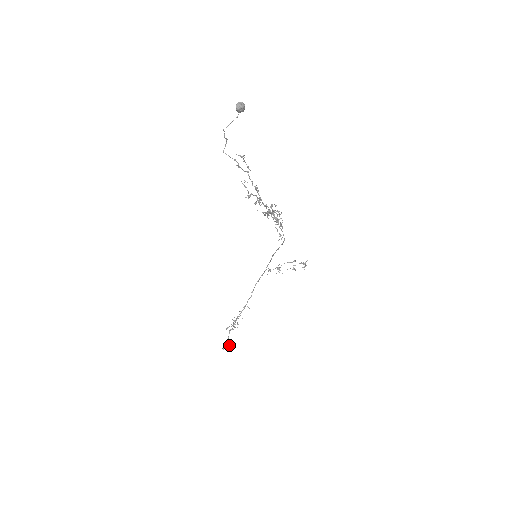
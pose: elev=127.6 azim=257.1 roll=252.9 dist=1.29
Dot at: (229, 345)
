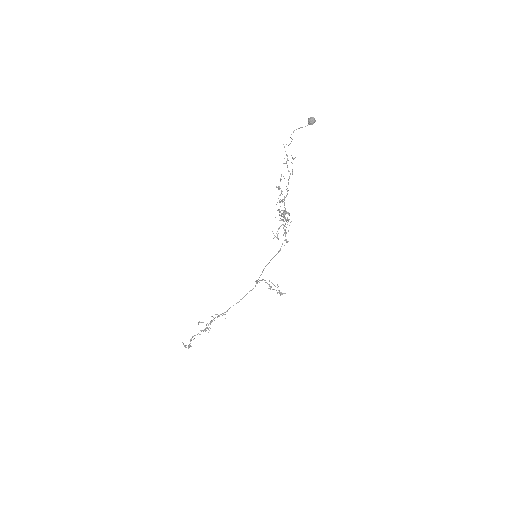
Dot at: (190, 346)
